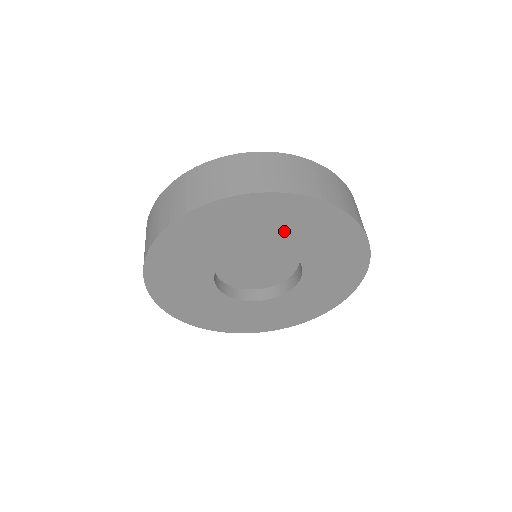
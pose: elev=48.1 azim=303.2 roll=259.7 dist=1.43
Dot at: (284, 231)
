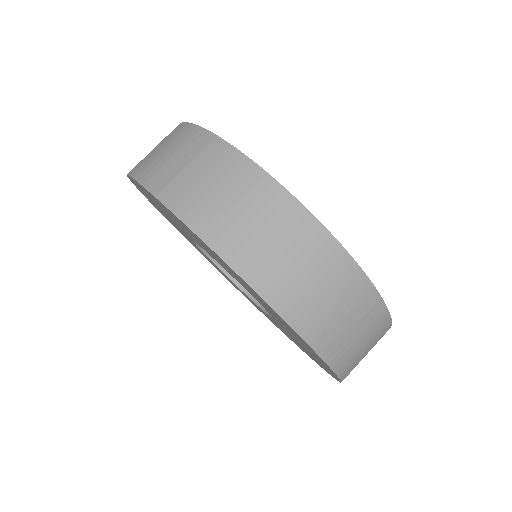
Dot at: (206, 249)
